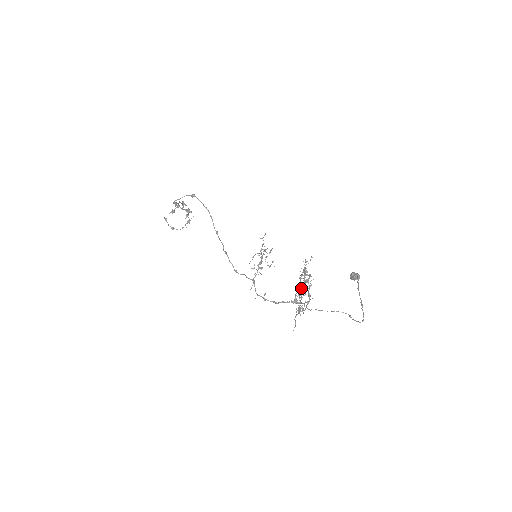
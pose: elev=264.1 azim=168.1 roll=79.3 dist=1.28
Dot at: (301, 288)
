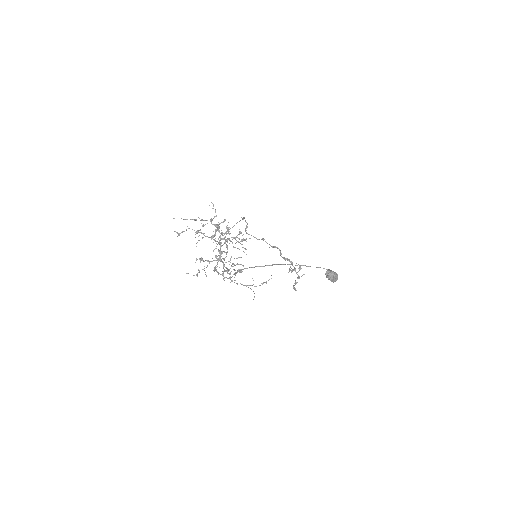
Dot at: (197, 231)
